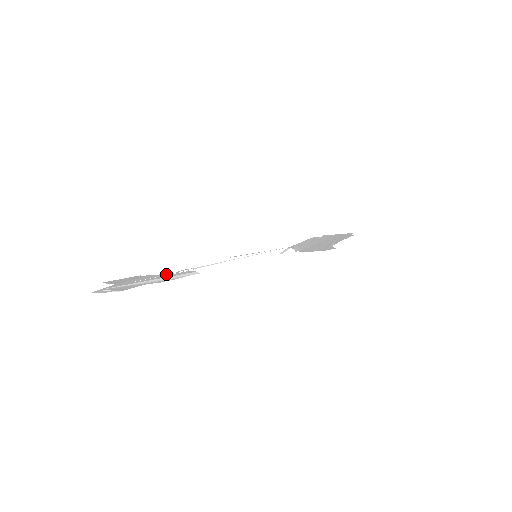
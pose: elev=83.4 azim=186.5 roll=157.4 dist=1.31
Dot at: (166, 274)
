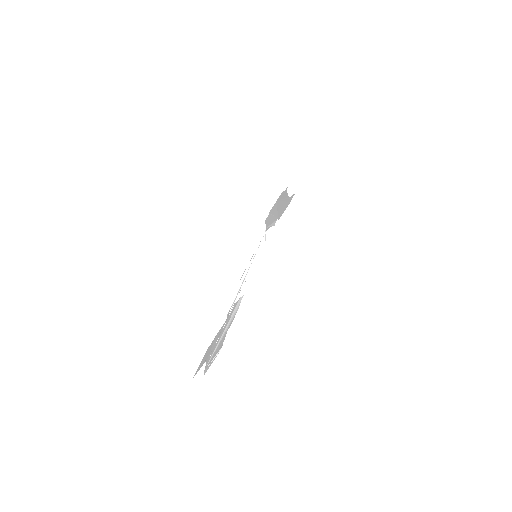
Dot at: occluded
